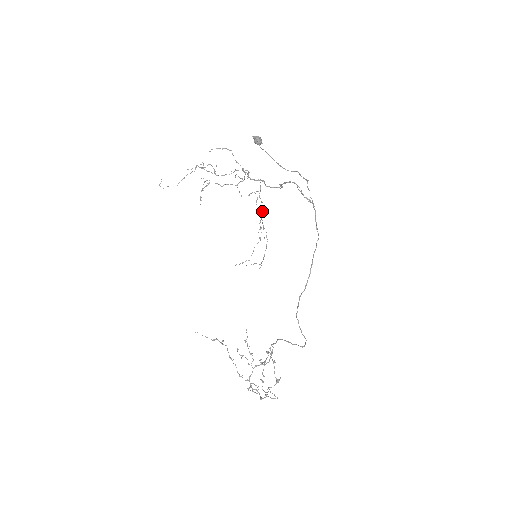
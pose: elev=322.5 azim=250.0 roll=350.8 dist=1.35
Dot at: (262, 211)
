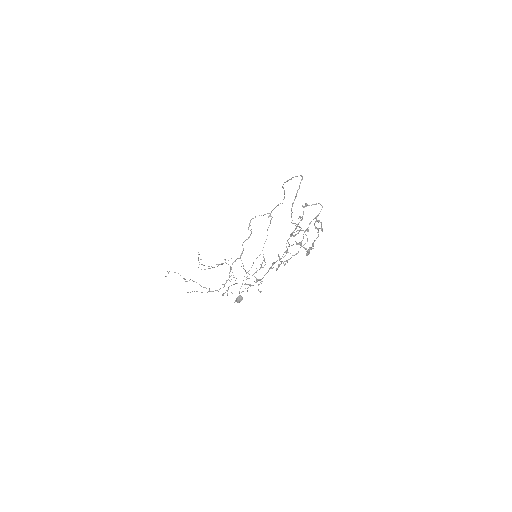
Dot at: (254, 276)
